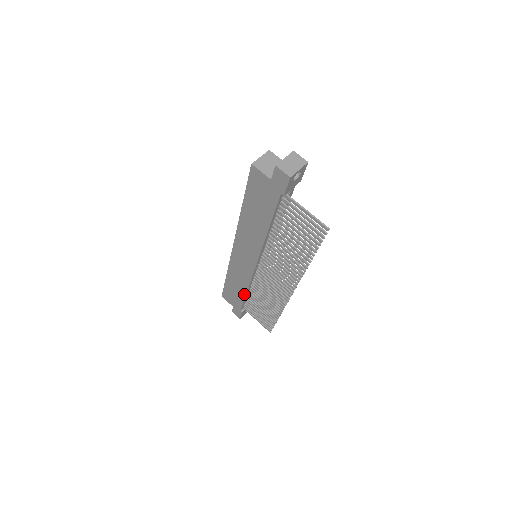
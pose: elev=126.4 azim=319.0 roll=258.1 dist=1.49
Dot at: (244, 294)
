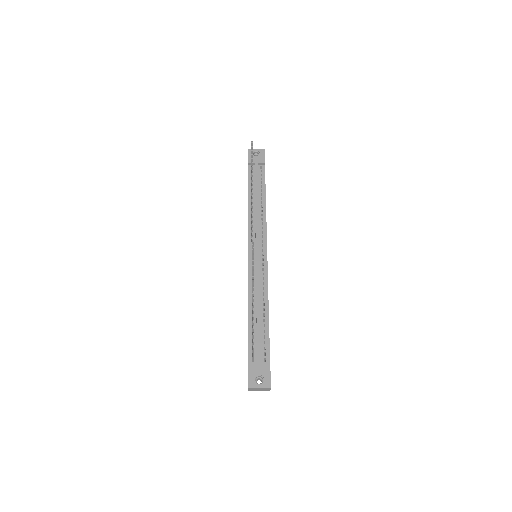
Dot at: (248, 317)
